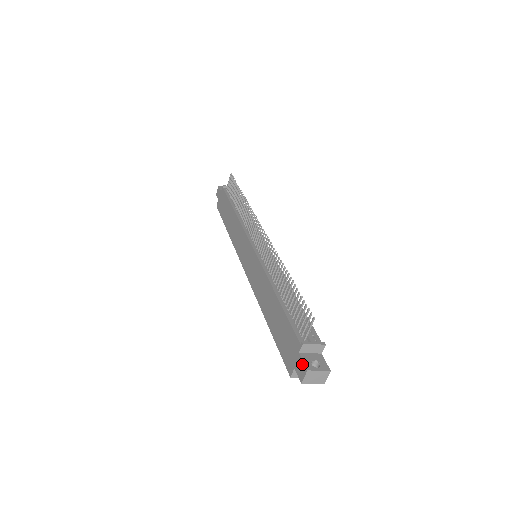
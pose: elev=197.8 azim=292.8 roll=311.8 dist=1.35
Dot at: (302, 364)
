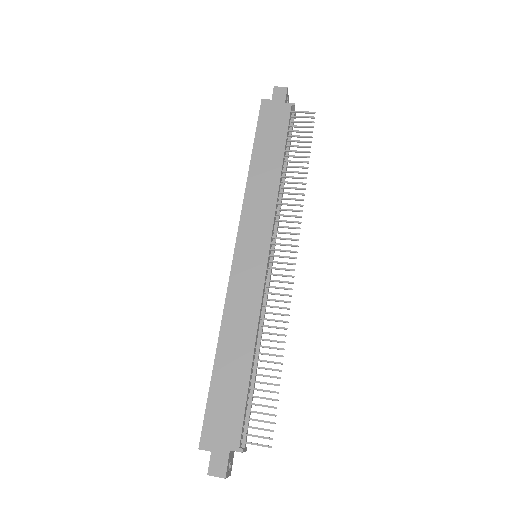
Dot at: (225, 465)
